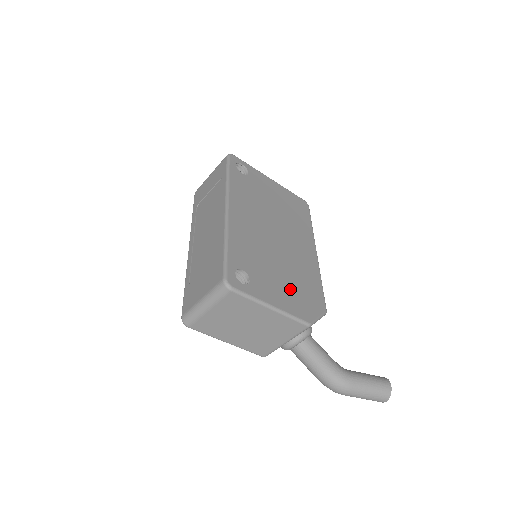
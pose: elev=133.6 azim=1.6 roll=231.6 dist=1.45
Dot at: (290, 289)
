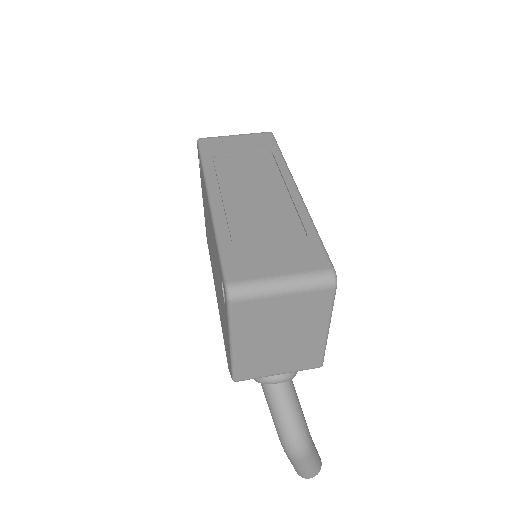
Dot at: occluded
